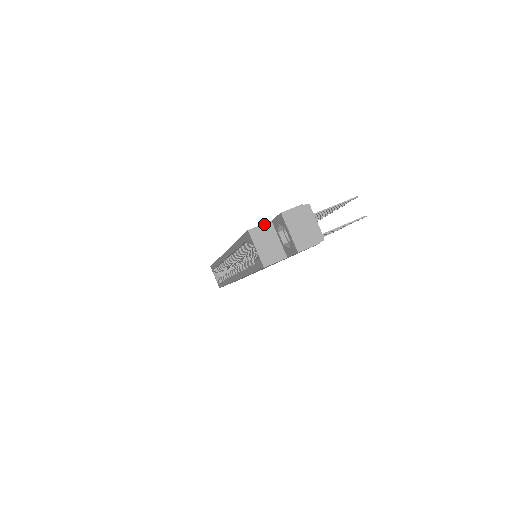
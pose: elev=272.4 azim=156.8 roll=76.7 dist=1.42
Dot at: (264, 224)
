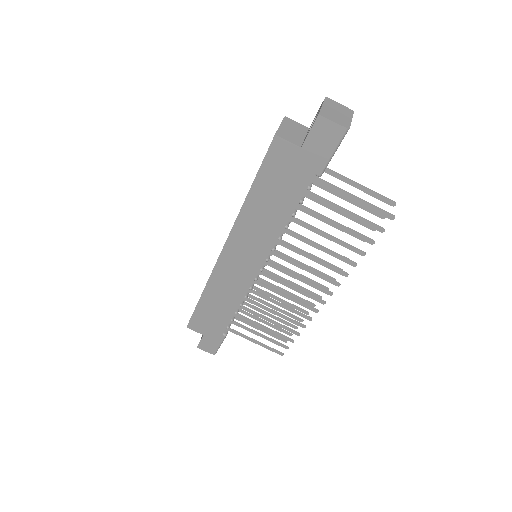
Dot at: (301, 125)
